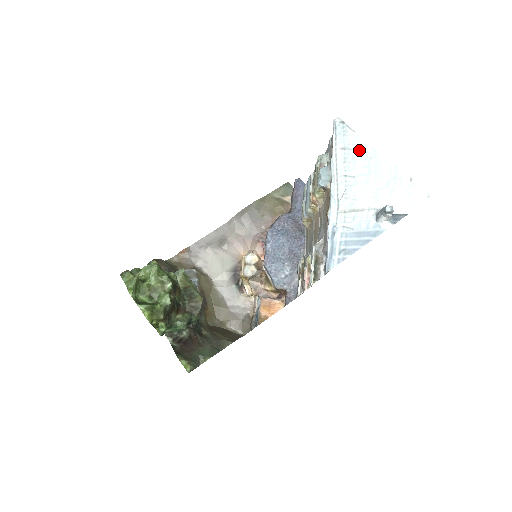
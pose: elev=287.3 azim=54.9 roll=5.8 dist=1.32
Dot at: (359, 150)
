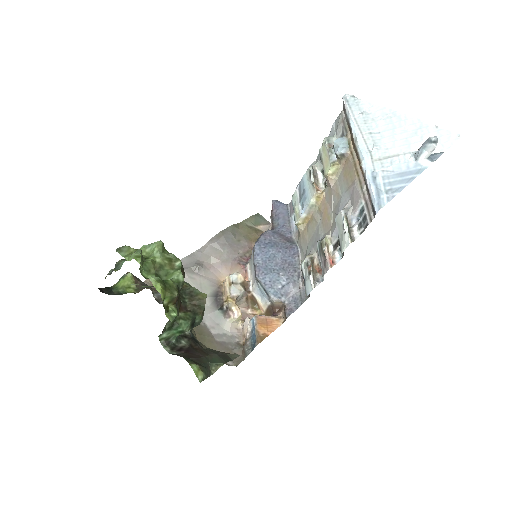
Dot at: (377, 113)
